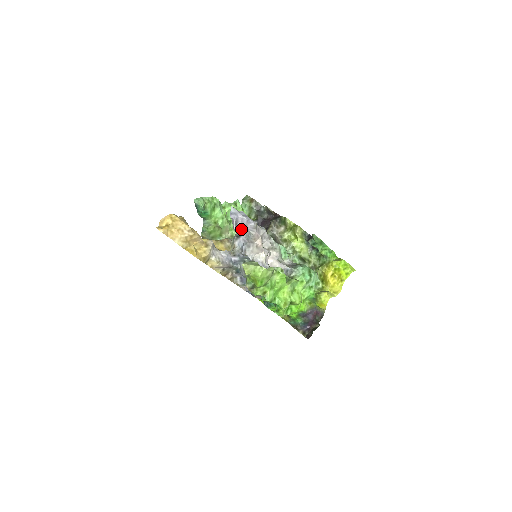
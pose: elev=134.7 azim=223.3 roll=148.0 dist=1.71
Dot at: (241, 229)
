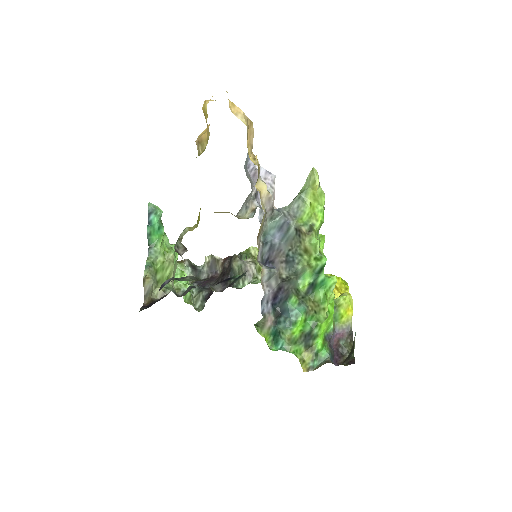
Dot at: occluded
